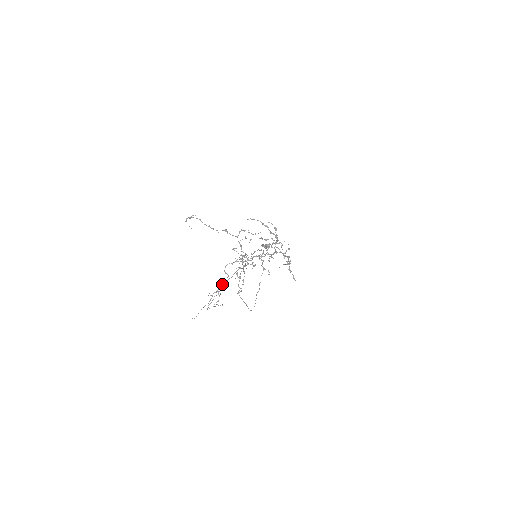
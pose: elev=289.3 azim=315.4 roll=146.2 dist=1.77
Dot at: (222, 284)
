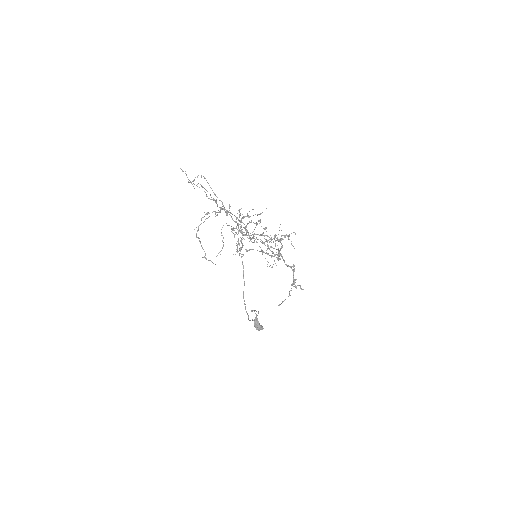
Dot at: (222, 206)
